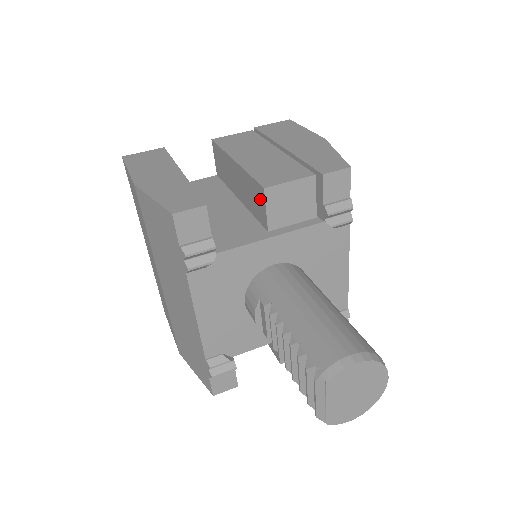
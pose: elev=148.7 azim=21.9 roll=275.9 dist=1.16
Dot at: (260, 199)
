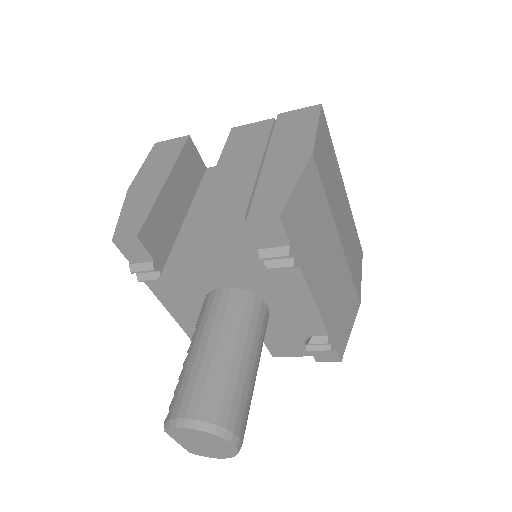
Dot at: occluded
